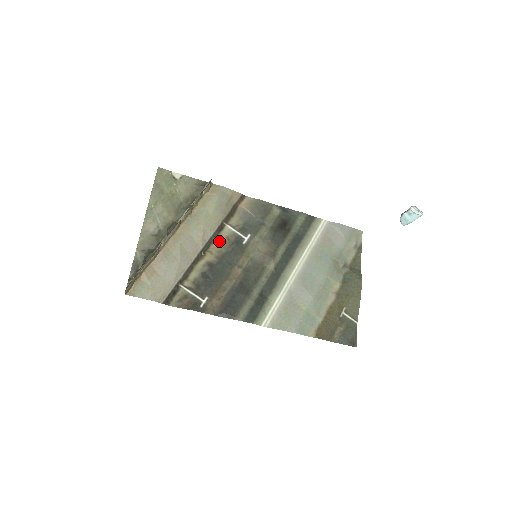
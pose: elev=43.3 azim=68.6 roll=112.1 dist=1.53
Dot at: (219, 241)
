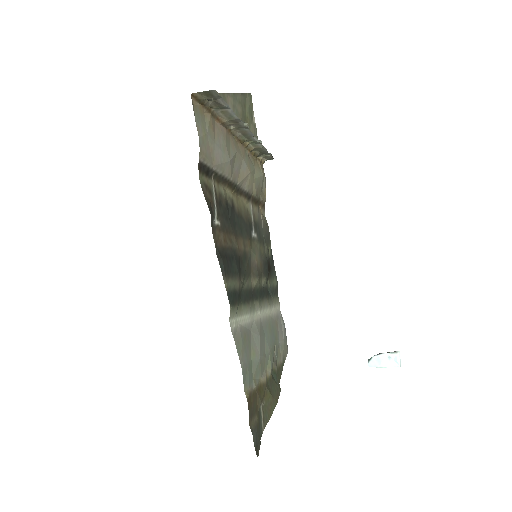
Dot at: (244, 203)
